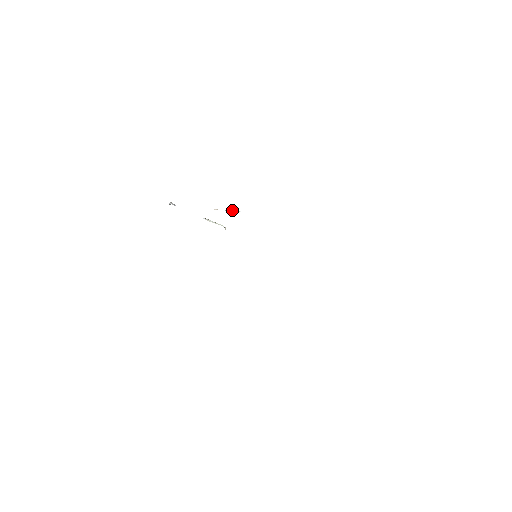
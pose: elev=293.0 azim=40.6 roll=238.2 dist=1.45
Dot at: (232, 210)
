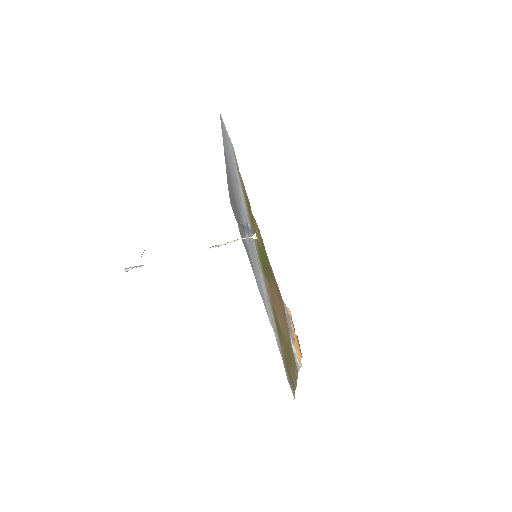
Dot at: occluded
